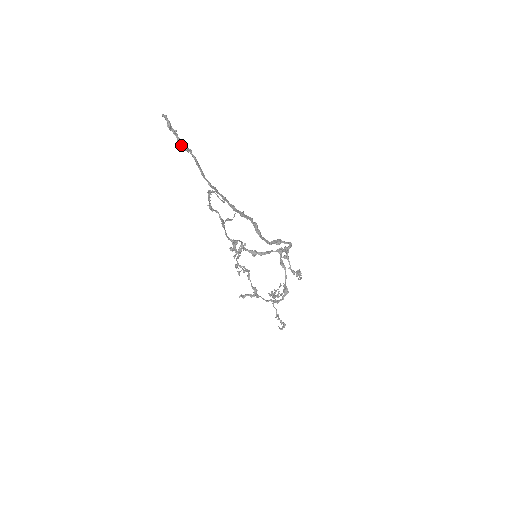
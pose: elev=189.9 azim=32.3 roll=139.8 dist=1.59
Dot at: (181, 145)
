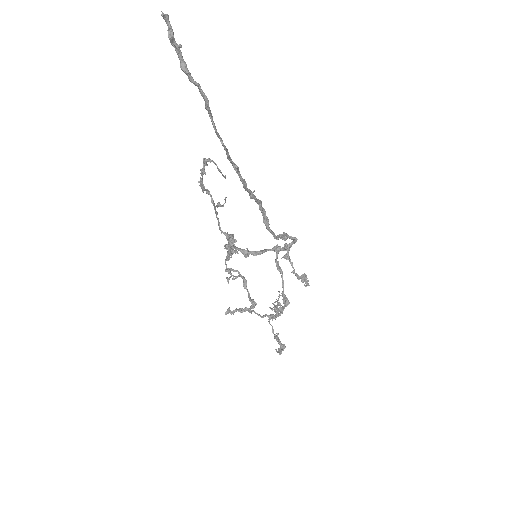
Dot at: (186, 72)
